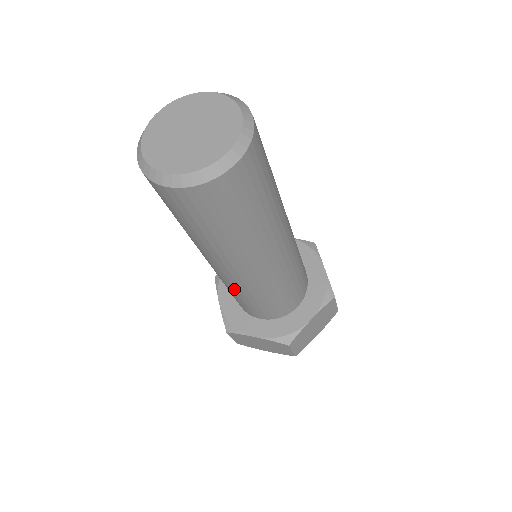
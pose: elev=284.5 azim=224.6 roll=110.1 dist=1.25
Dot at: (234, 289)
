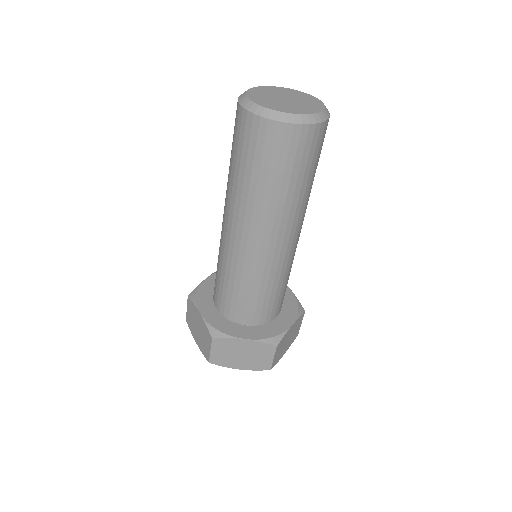
Dot at: (220, 254)
